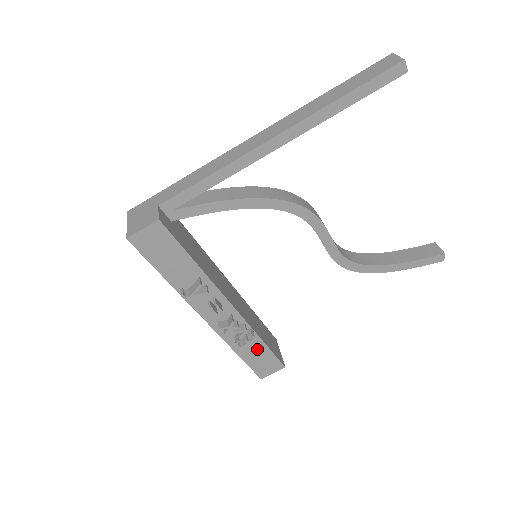
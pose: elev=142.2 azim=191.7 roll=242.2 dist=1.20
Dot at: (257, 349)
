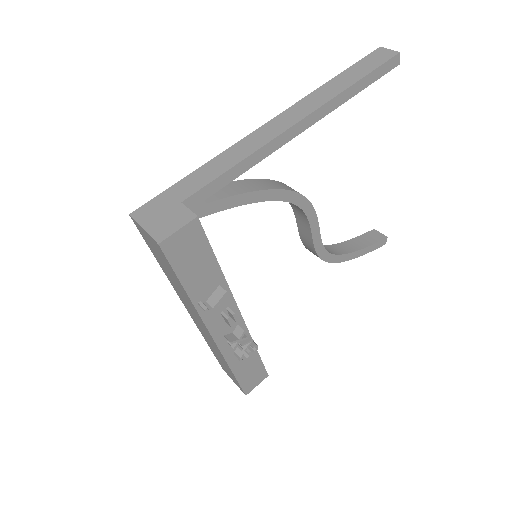
Dot at: (250, 361)
